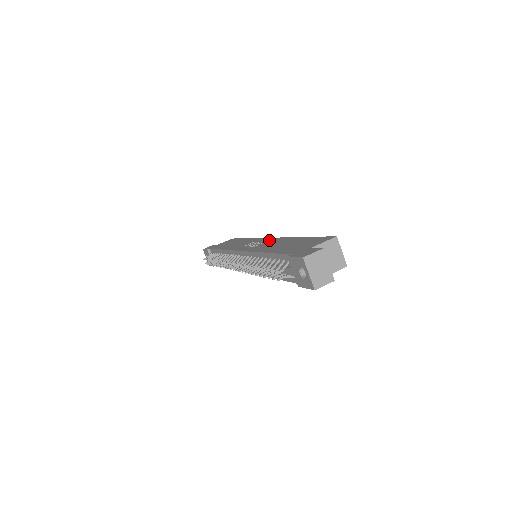
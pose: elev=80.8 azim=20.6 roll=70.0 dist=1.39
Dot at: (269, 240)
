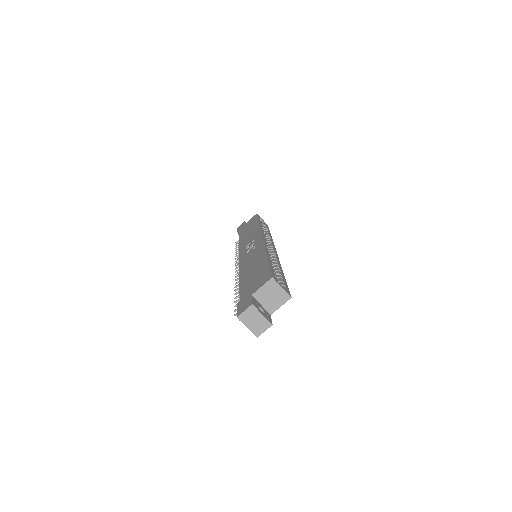
Dot at: (258, 245)
